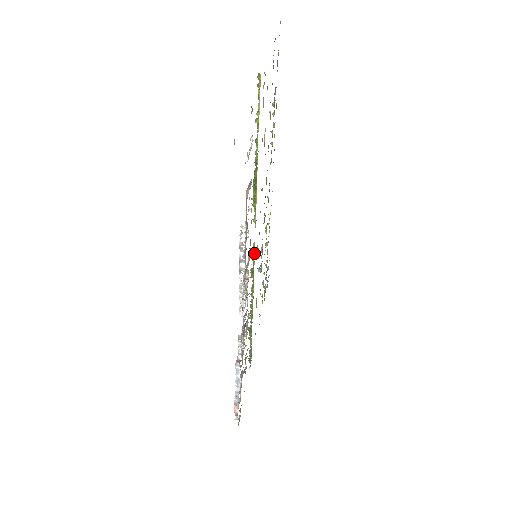
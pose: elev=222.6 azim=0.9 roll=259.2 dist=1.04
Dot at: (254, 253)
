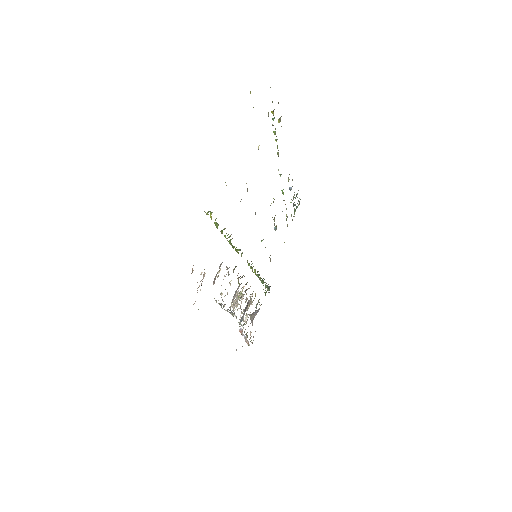
Dot at: occluded
